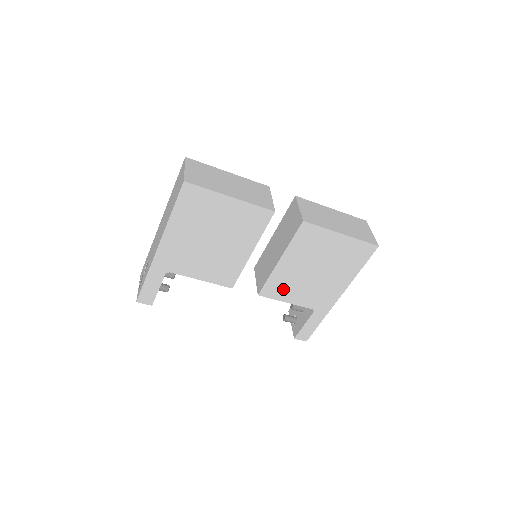
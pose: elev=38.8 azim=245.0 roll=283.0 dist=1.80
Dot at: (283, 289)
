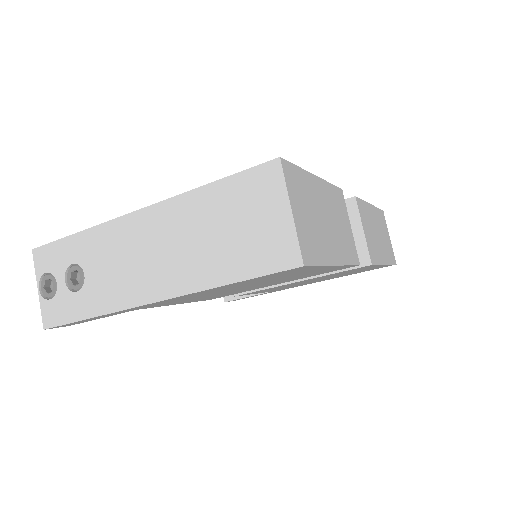
Dot at: (266, 290)
